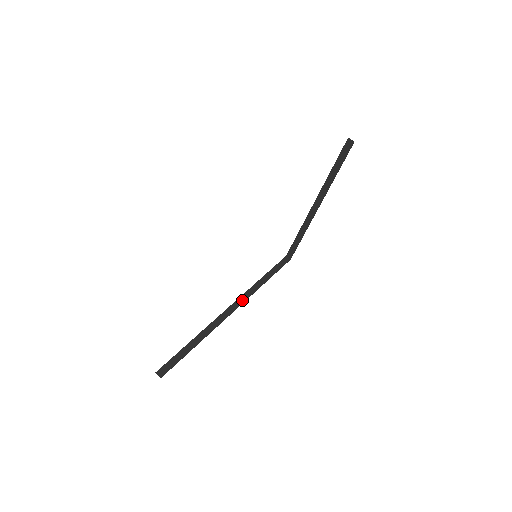
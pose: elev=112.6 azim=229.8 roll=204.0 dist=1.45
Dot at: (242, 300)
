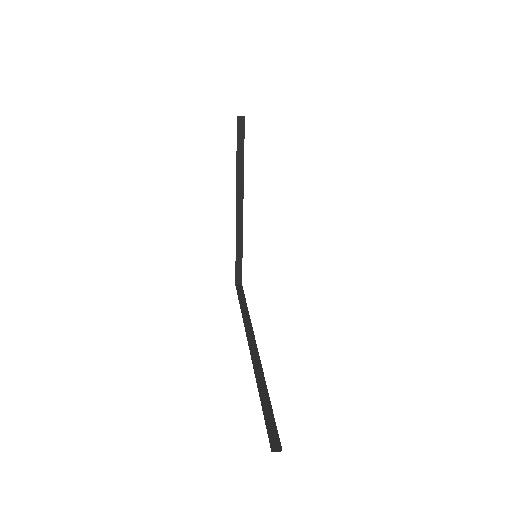
Dot at: (251, 336)
